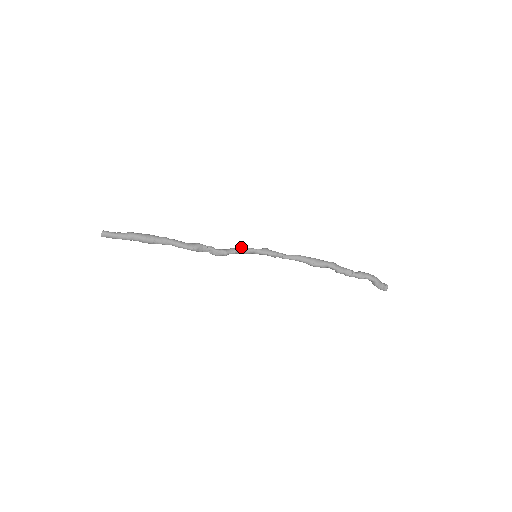
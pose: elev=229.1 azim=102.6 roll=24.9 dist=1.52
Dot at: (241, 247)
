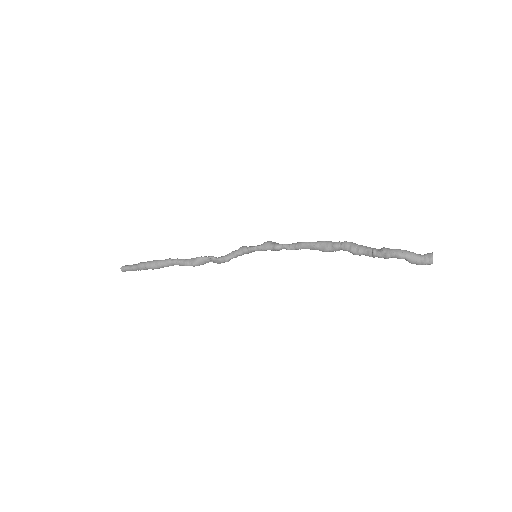
Dot at: (240, 248)
